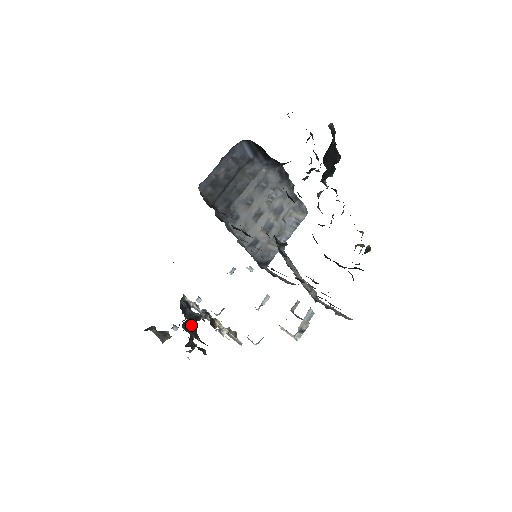
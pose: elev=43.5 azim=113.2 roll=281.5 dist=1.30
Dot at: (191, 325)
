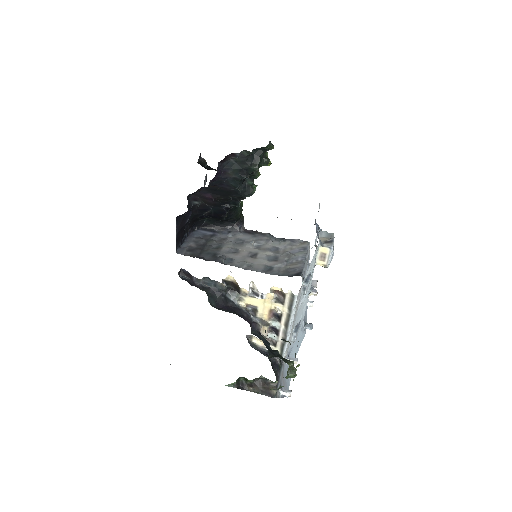
Dot at: (232, 312)
